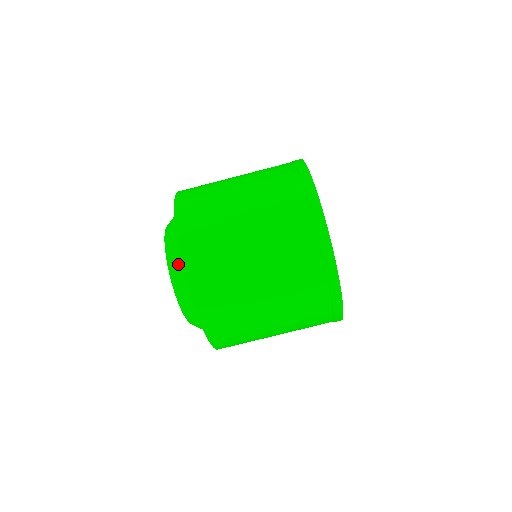
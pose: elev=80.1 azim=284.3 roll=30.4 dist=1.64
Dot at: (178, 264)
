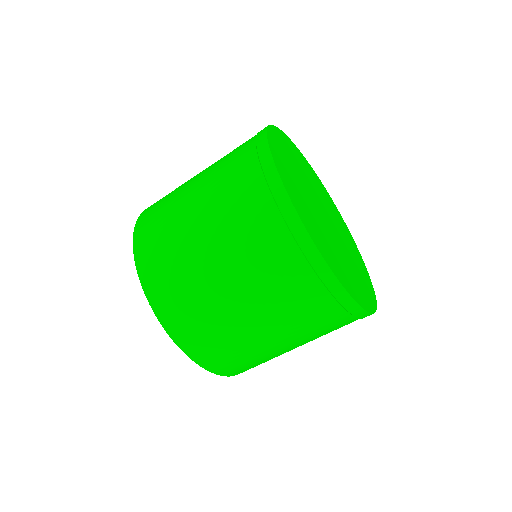
Dot at: occluded
